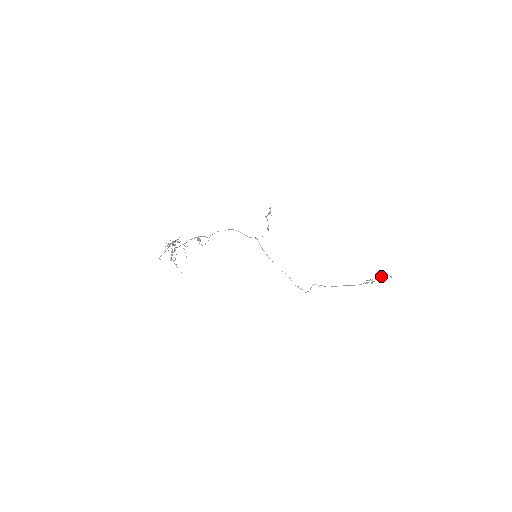
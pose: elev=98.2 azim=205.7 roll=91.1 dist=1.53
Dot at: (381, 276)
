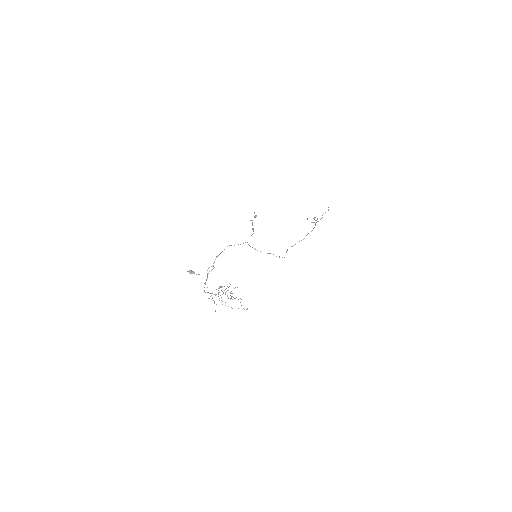
Dot at: (325, 212)
